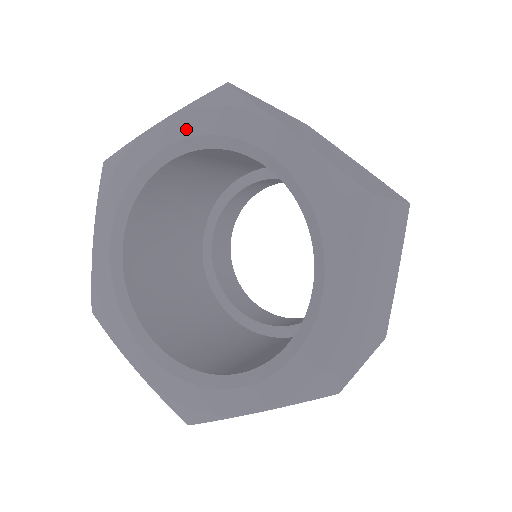
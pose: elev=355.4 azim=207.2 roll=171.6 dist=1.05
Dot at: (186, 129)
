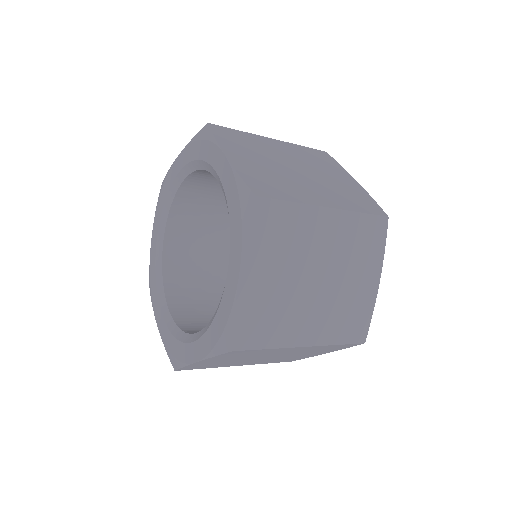
Dot at: (158, 218)
